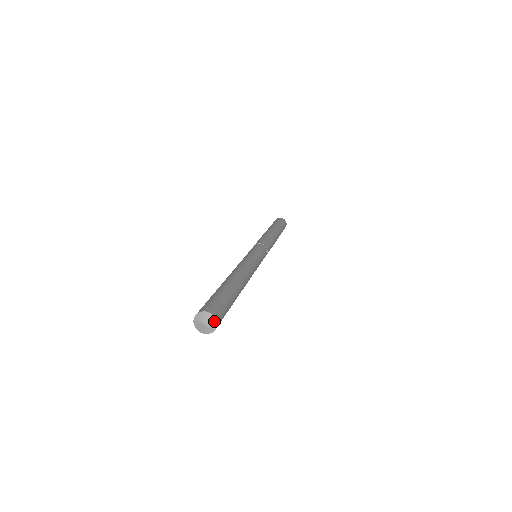
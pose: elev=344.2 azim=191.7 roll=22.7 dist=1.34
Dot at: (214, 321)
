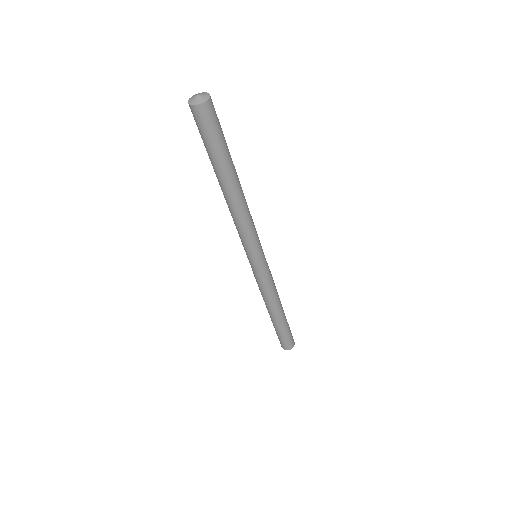
Dot at: (206, 93)
